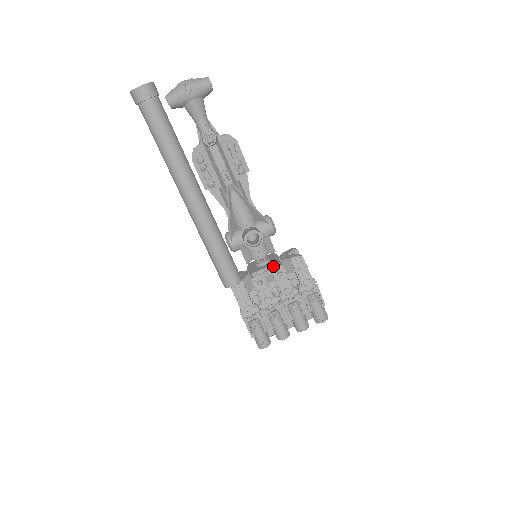
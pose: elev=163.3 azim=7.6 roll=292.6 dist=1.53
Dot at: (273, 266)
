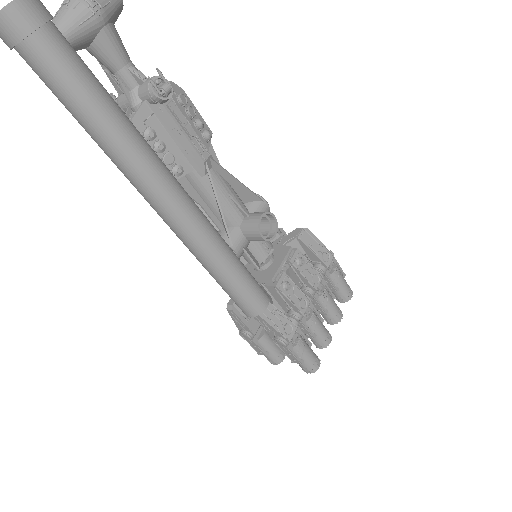
Dot at: (288, 256)
